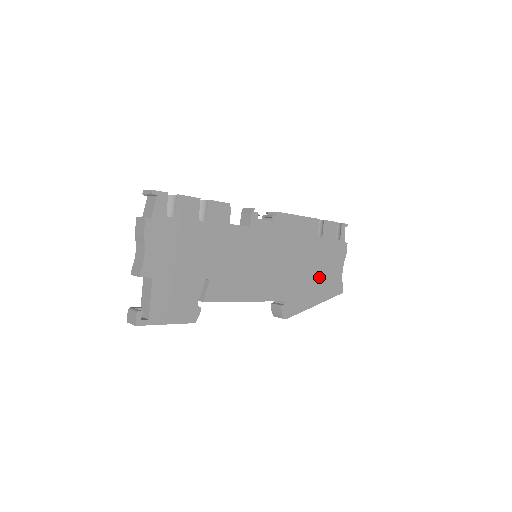
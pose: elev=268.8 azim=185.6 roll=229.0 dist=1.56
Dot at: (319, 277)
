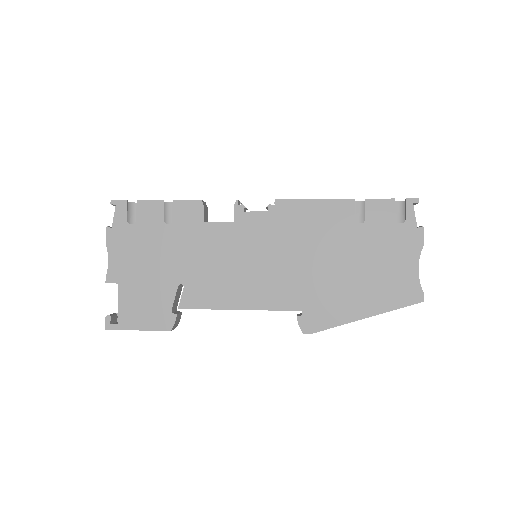
Dot at: (366, 278)
